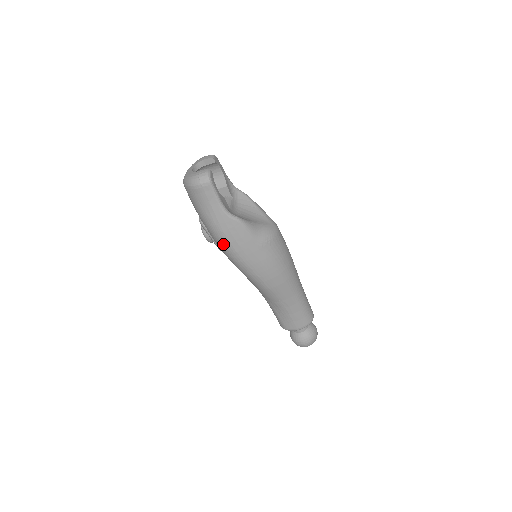
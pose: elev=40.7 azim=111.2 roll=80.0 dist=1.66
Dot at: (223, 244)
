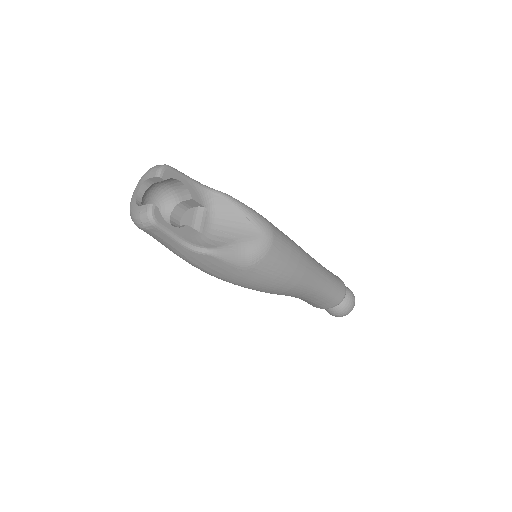
Dot at: (201, 270)
